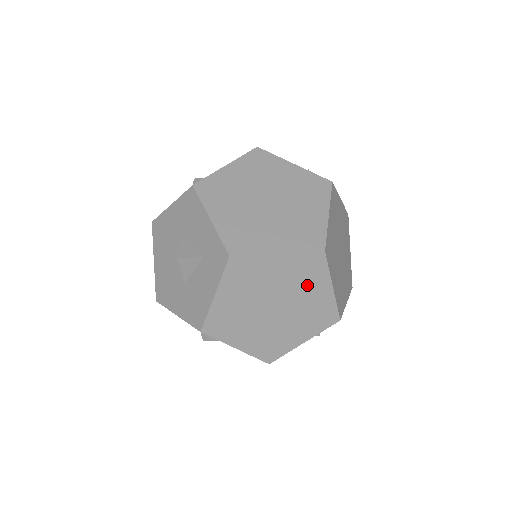
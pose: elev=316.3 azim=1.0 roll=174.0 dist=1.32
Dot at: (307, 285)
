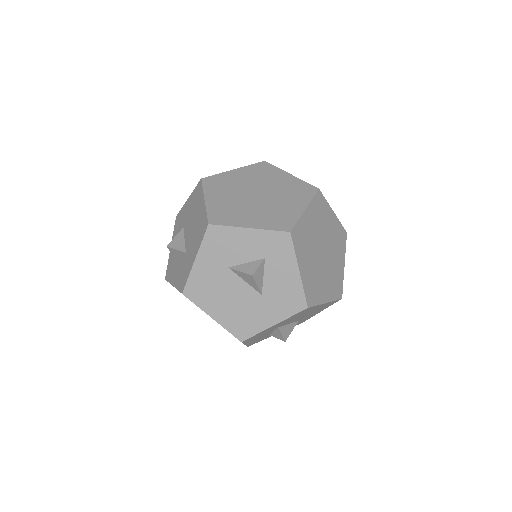
Dot at: (325, 221)
